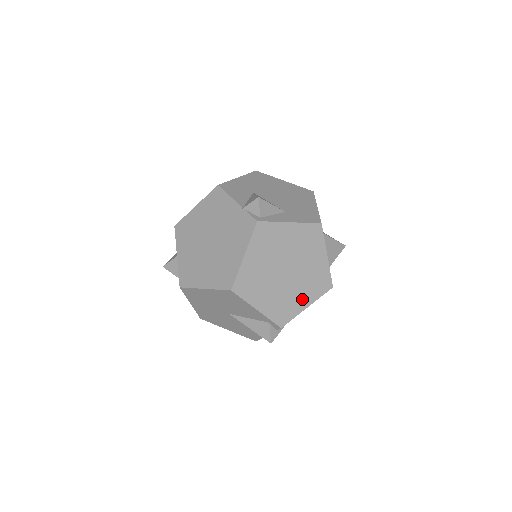
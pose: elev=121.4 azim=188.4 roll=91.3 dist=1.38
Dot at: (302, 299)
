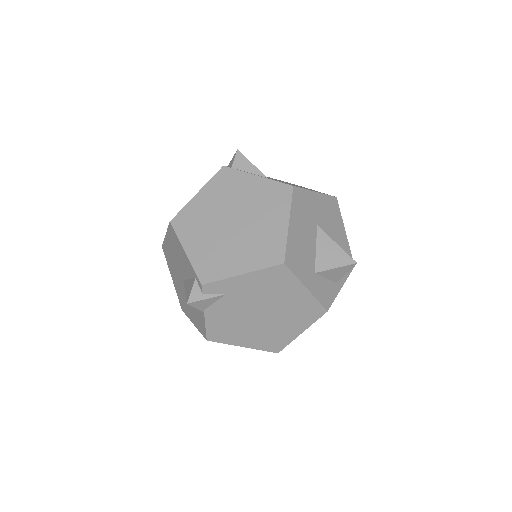
Dot at: (239, 261)
